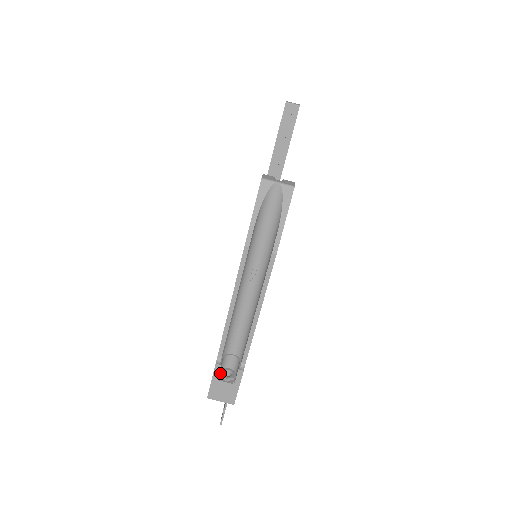
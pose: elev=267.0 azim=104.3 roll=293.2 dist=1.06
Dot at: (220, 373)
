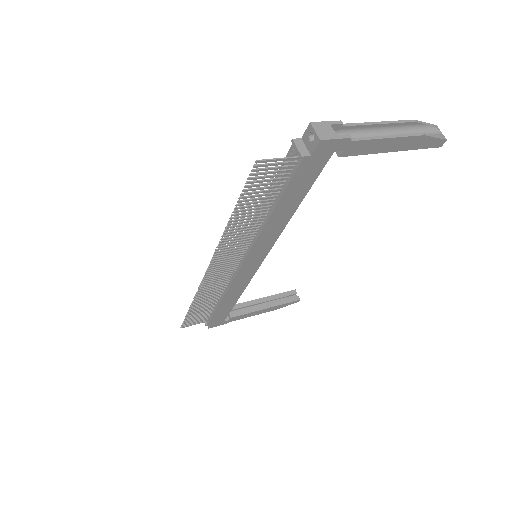
Dot at: (330, 129)
